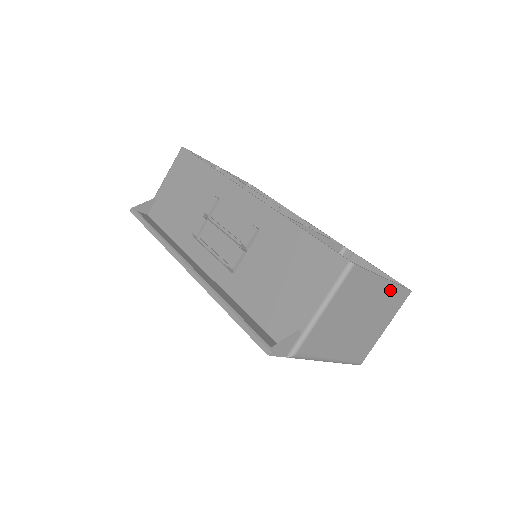
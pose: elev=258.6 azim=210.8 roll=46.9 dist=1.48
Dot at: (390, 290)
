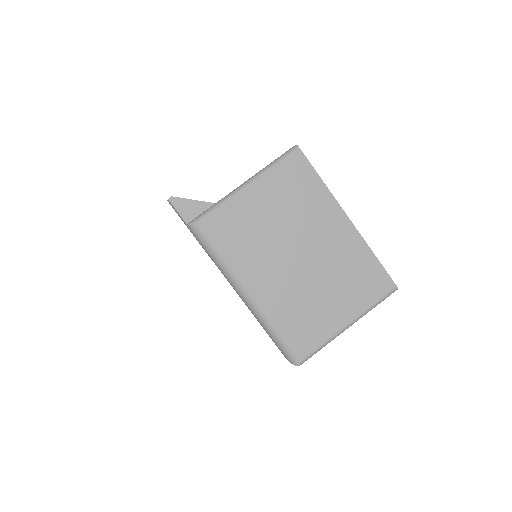
Dot at: (356, 247)
